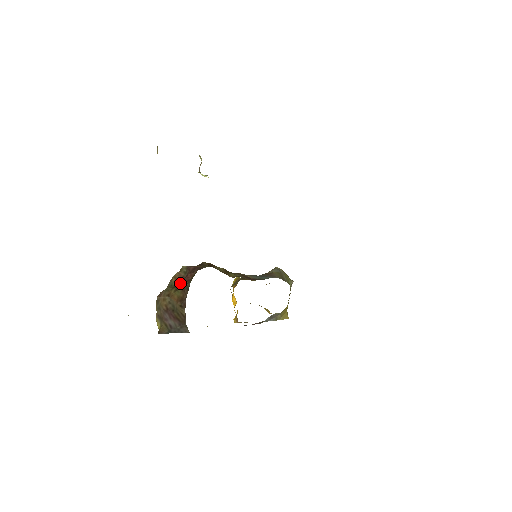
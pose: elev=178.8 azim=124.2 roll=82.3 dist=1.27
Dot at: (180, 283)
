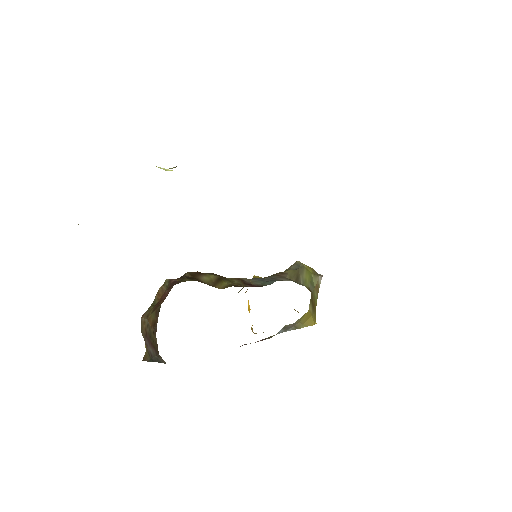
Dot at: (158, 302)
